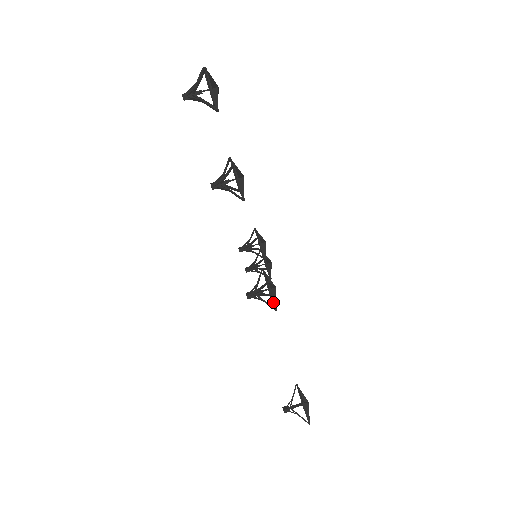
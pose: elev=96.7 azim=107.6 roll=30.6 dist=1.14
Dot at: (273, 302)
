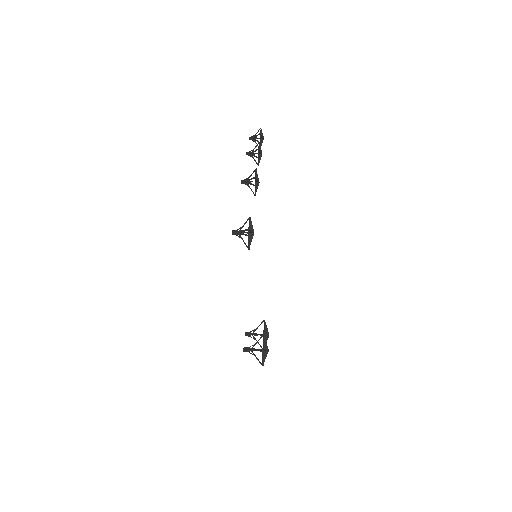
Dot at: (255, 175)
